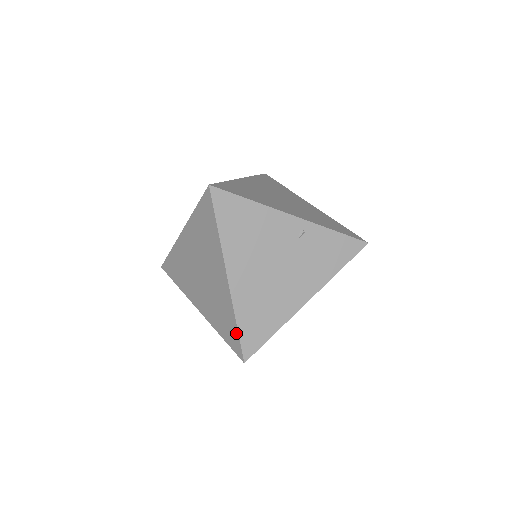
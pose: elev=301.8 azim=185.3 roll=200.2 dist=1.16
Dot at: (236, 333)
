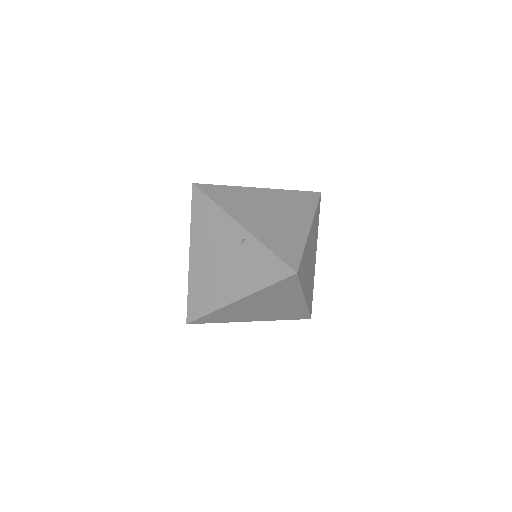
Dot at: (188, 299)
